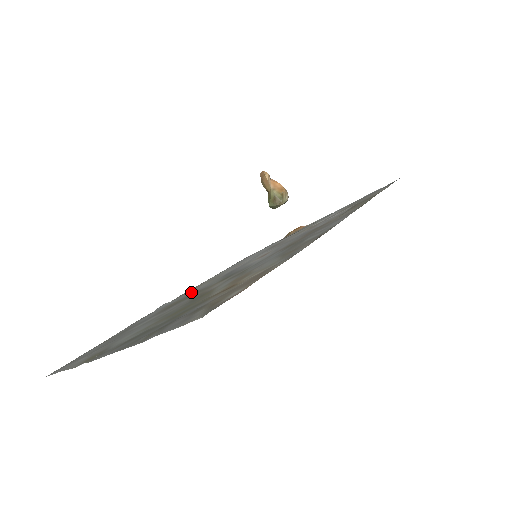
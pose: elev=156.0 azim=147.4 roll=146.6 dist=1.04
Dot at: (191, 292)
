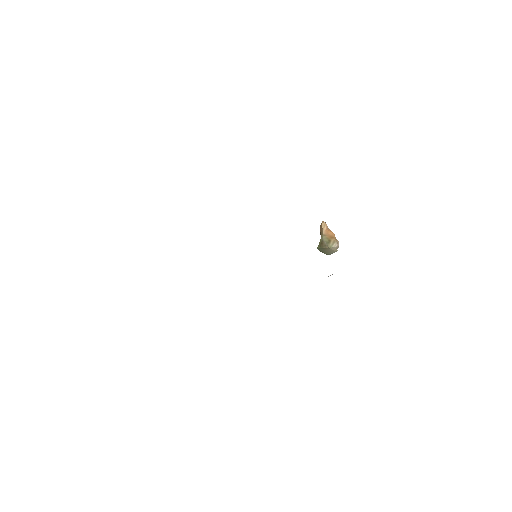
Dot at: occluded
